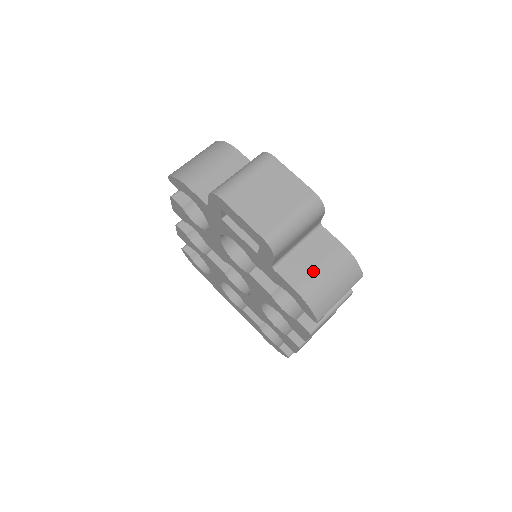
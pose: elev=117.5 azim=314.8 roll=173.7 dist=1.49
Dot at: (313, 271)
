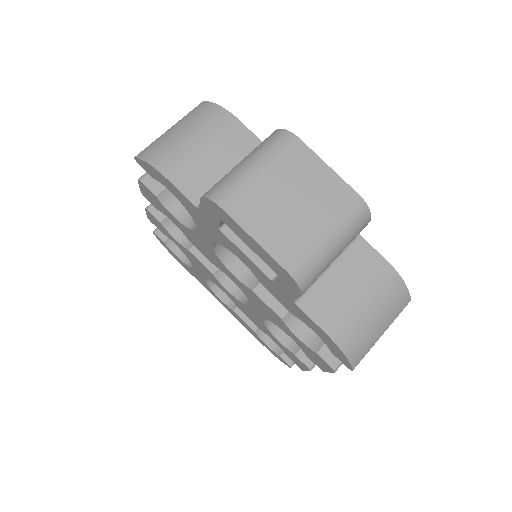
Dot at: (350, 304)
